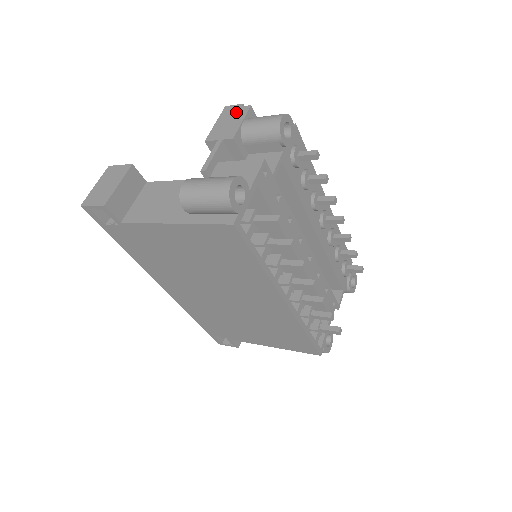
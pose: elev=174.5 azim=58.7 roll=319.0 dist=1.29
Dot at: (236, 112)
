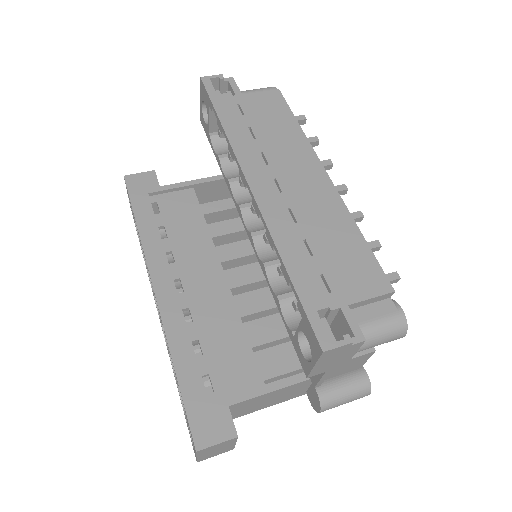
Dot at: (344, 352)
